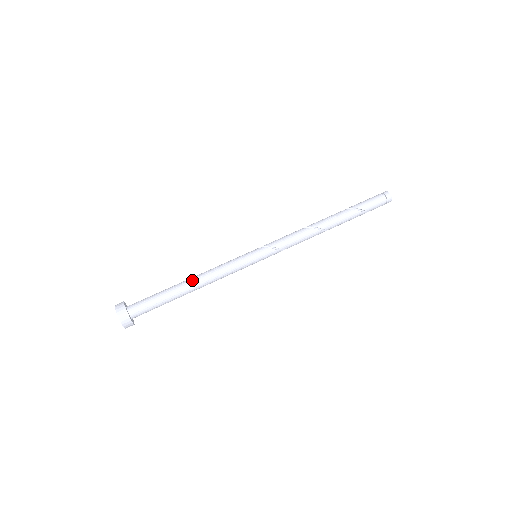
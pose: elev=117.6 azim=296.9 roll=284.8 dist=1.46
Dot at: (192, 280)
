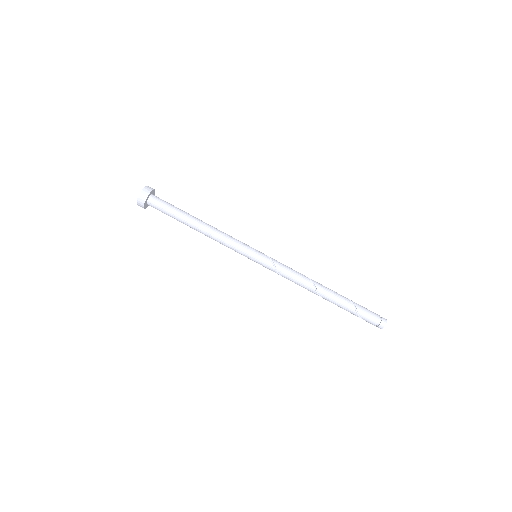
Dot at: (204, 222)
